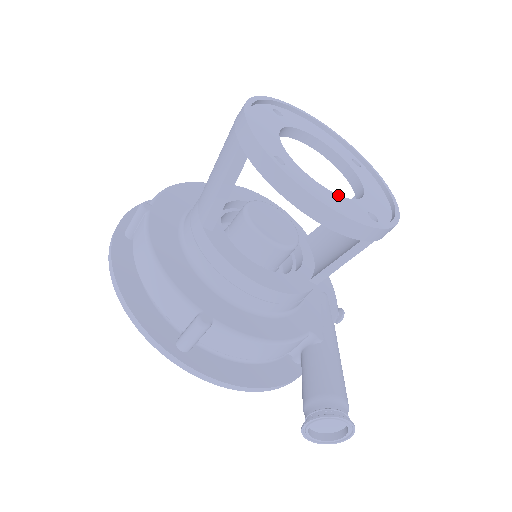
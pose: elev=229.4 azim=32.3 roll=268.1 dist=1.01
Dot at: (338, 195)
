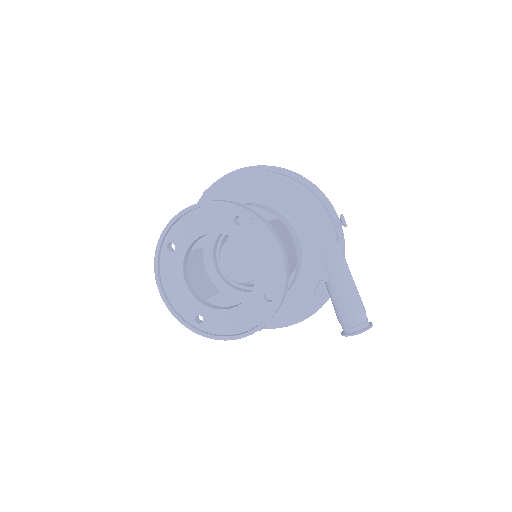
Dot at: (239, 305)
